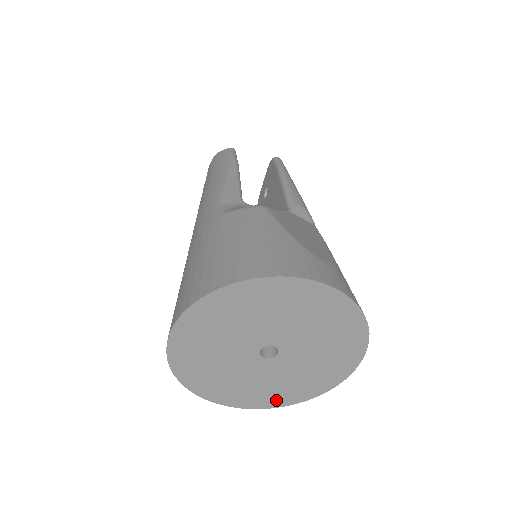
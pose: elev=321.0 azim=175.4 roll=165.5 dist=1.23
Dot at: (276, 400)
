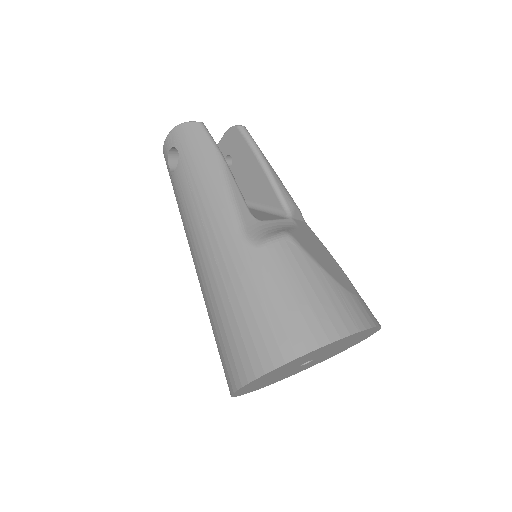
Dot at: occluded
